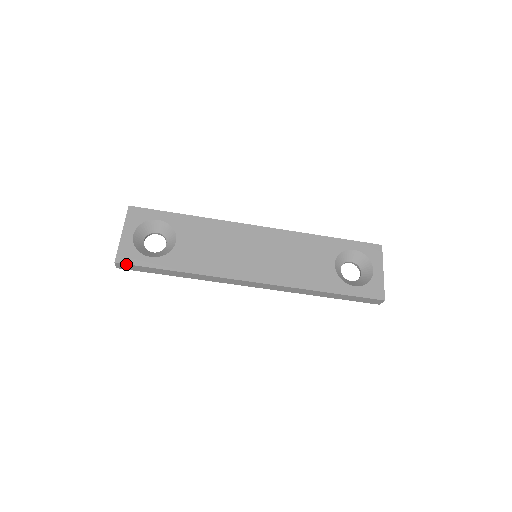
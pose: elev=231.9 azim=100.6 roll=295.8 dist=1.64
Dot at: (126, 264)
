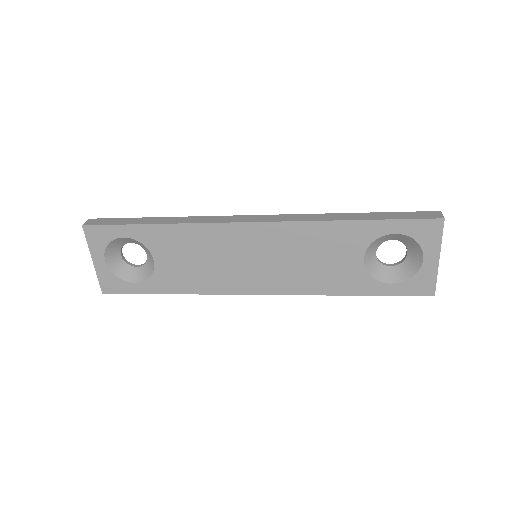
Dot at: (114, 293)
